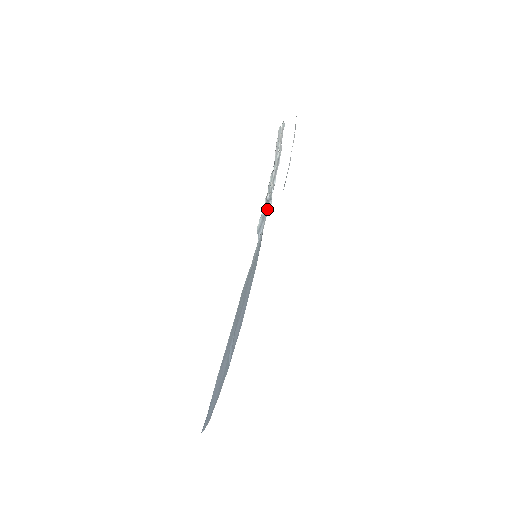
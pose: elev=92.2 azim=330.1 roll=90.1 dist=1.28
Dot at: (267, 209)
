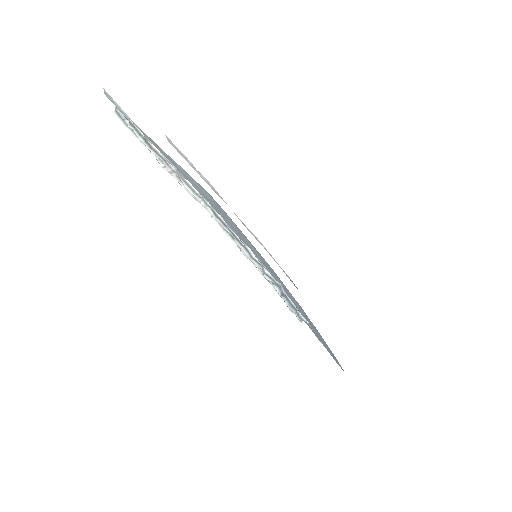
Dot at: (291, 302)
